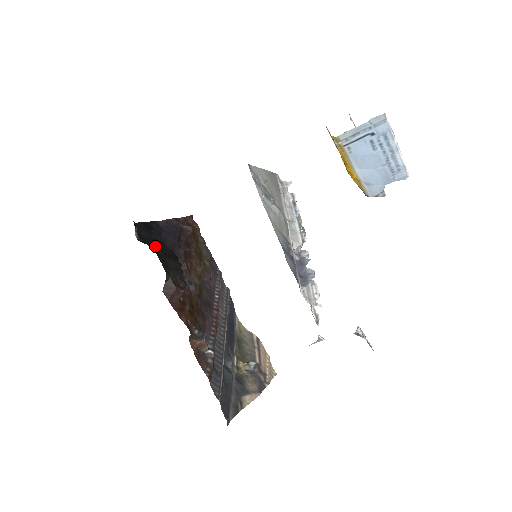
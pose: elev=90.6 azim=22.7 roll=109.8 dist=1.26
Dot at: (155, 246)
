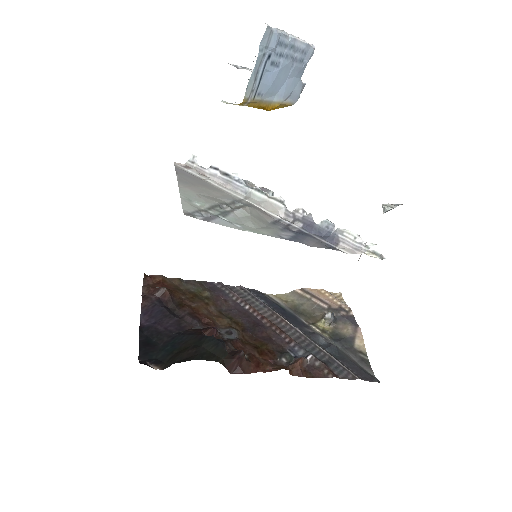
Dot at: (177, 352)
